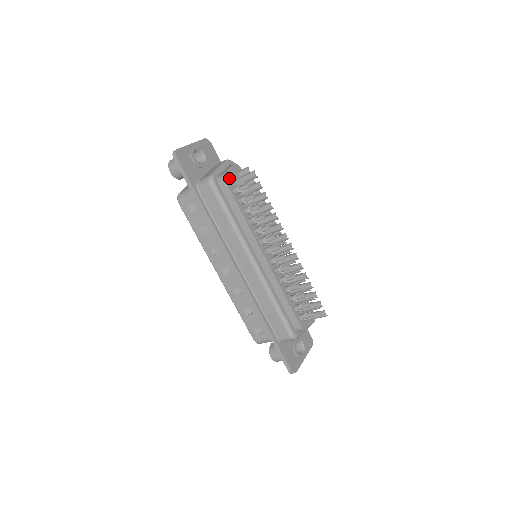
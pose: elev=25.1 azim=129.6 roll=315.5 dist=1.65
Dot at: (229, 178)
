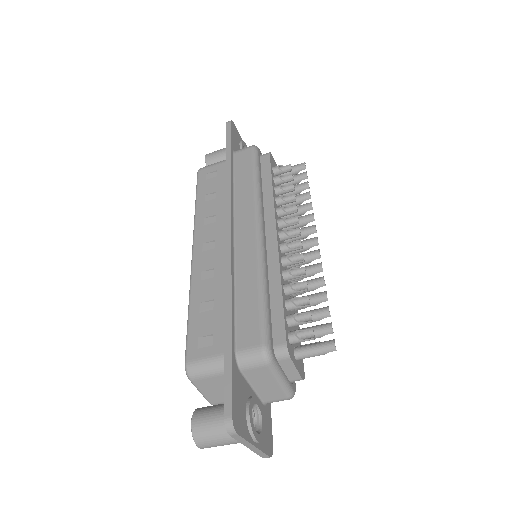
Dot at: (273, 161)
